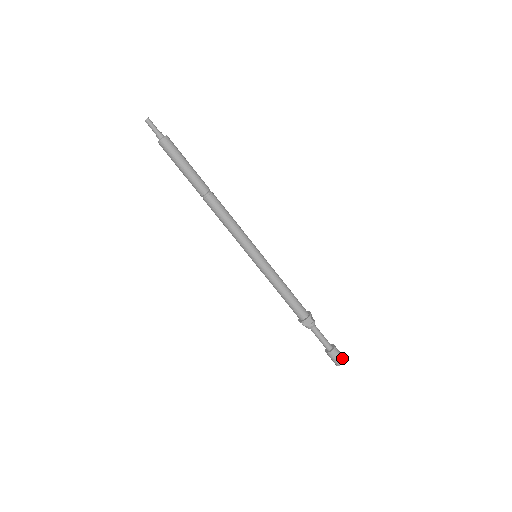
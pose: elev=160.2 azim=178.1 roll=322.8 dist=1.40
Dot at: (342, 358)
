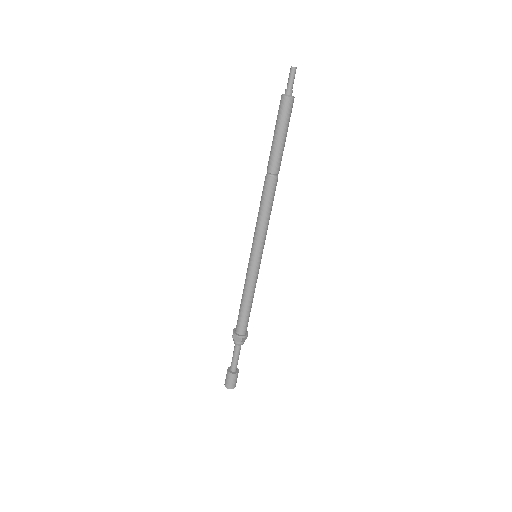
Dot at: (236, 381)
